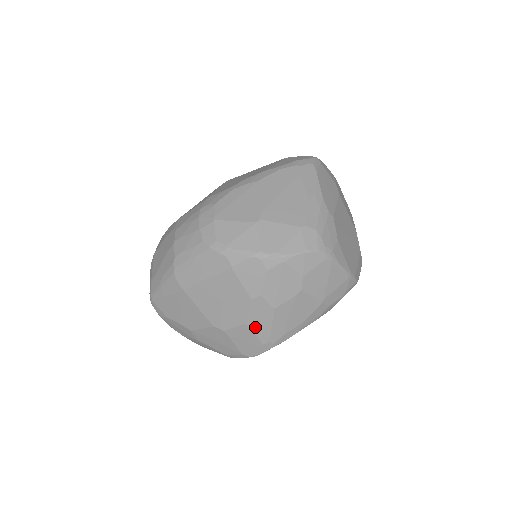
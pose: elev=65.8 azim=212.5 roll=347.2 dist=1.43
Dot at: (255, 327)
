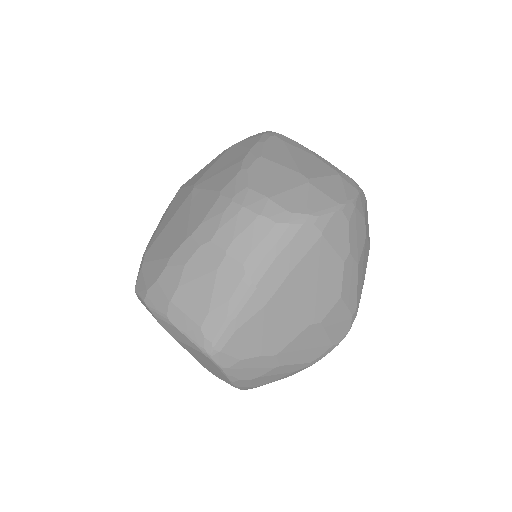
Dot at: (347, 297)
